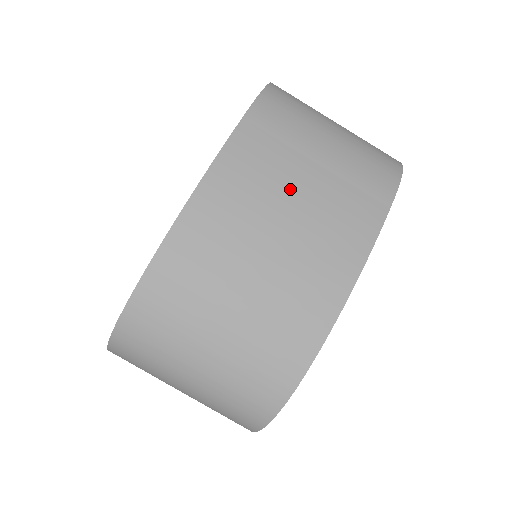
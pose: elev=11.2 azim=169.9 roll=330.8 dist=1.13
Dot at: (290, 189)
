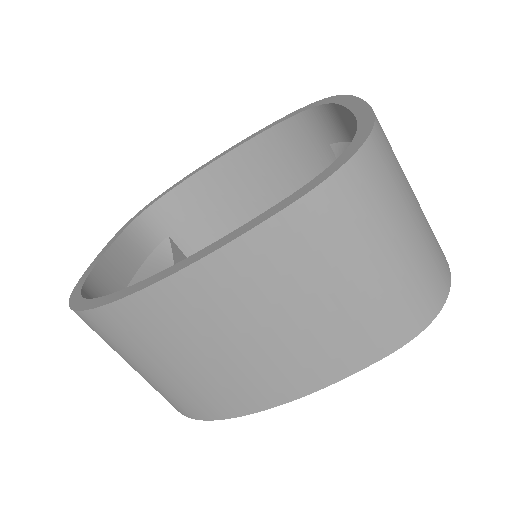
Dot at: (279, 311)
